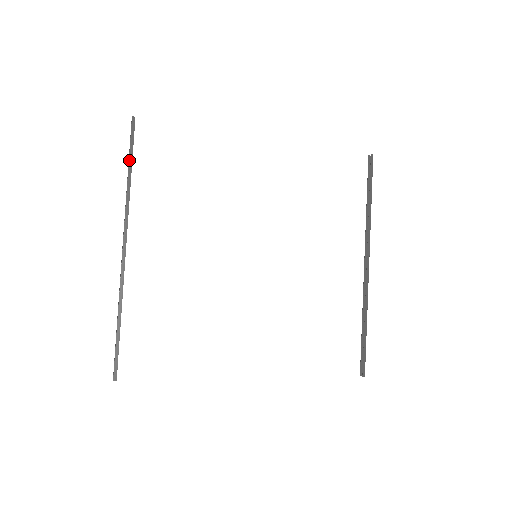
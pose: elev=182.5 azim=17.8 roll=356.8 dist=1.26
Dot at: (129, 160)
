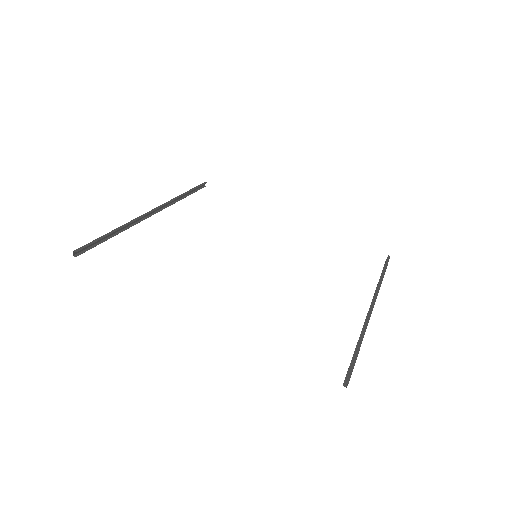
Dot at: (190, 190)
